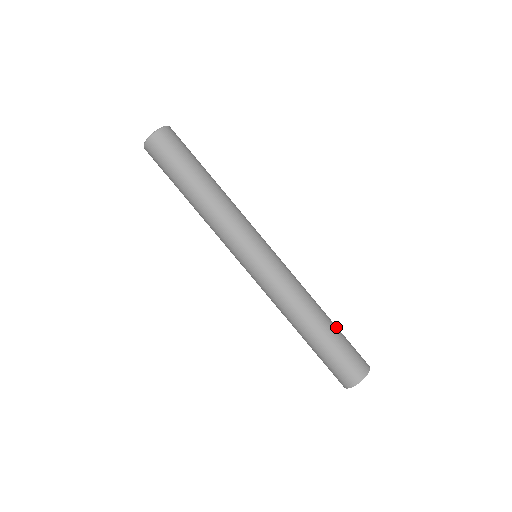
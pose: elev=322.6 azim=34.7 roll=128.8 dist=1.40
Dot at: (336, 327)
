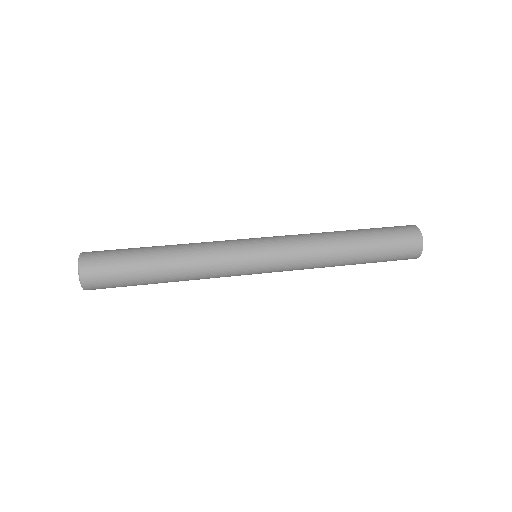
Dot at: (362, 229)
